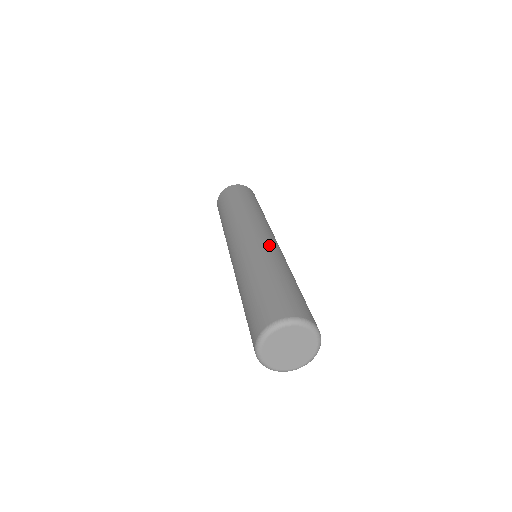
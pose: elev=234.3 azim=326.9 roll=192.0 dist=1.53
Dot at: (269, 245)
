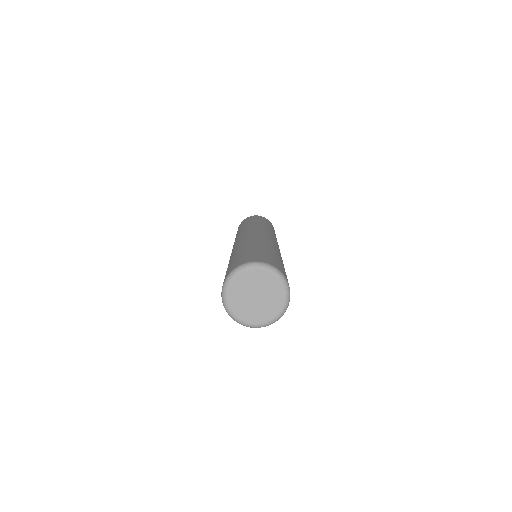
Dot at: (240, 241)
